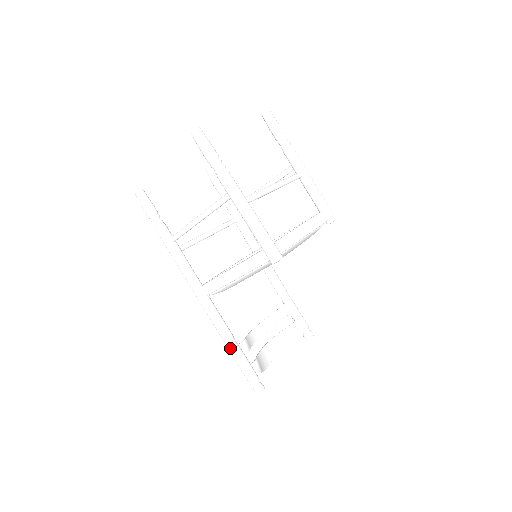
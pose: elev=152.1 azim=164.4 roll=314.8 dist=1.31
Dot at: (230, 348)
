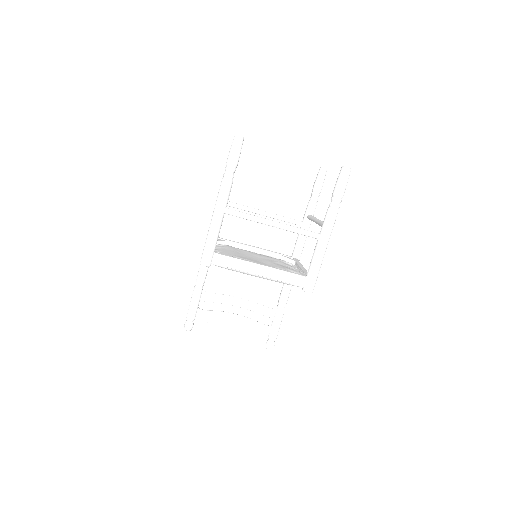
Dot at: (195, 286)
